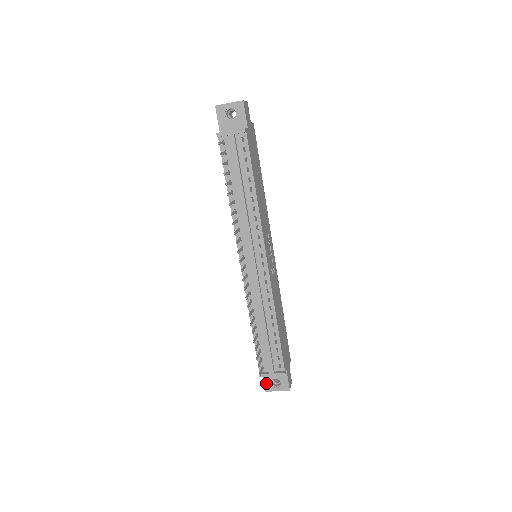
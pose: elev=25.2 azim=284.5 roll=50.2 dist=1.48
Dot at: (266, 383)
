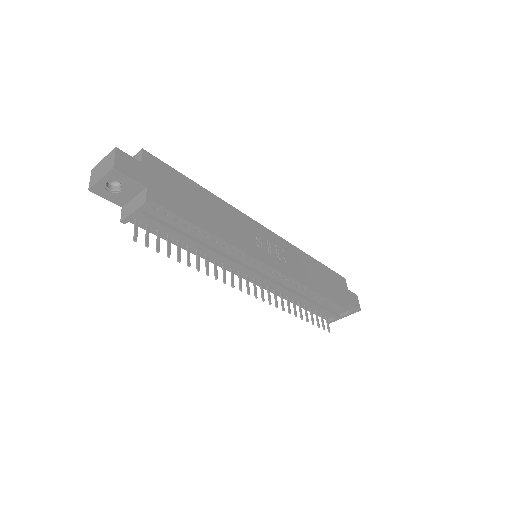
Dot at: occluded
